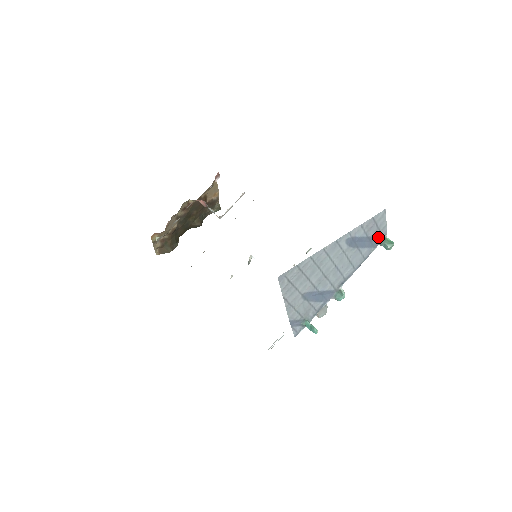
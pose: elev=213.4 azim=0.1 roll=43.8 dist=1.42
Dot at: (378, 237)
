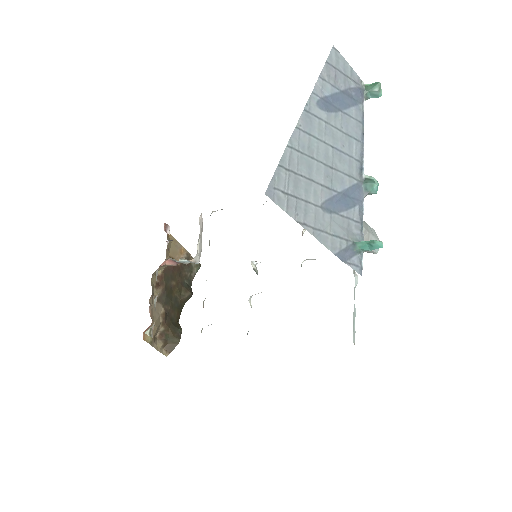
Dot at: (354, 88)
